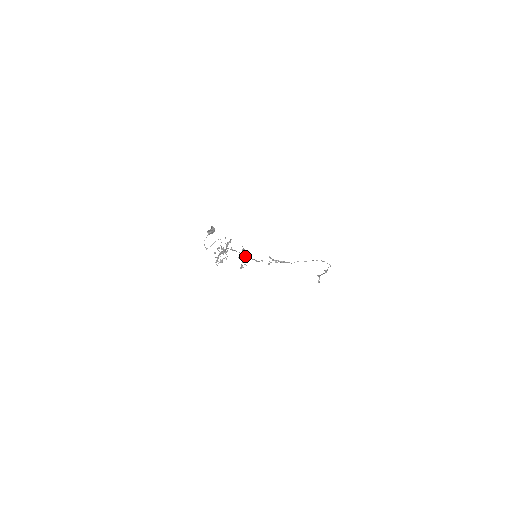
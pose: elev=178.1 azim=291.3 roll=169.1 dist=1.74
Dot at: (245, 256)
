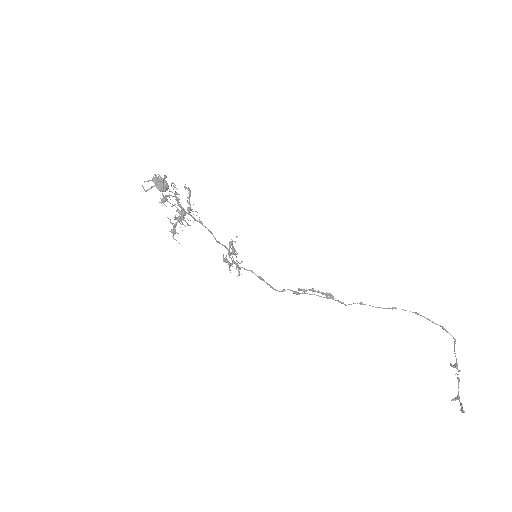
Dot at: (234, 250)
